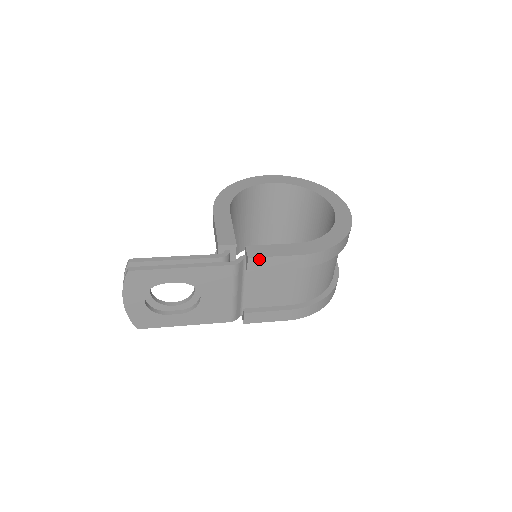
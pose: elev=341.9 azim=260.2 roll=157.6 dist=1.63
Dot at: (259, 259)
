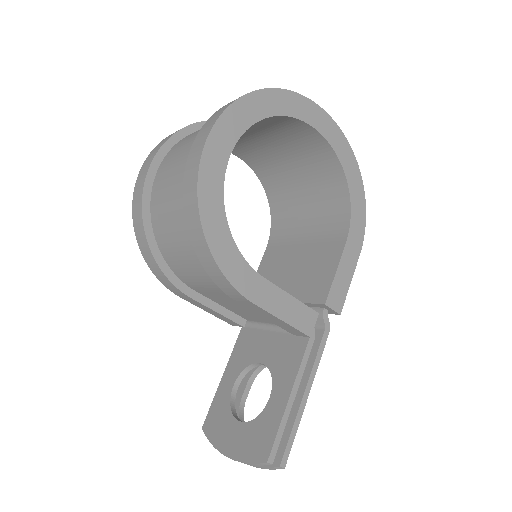
Dot at: (342, 301)
